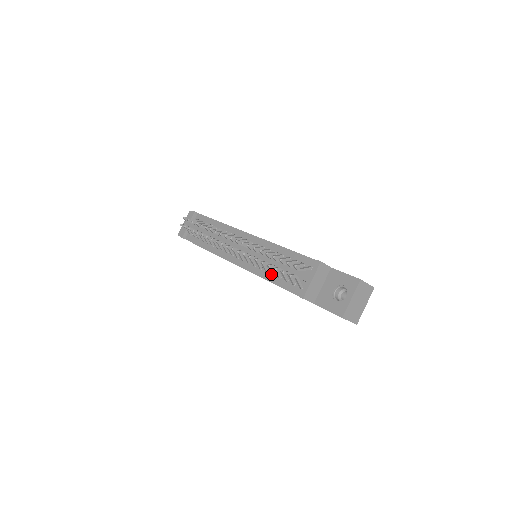
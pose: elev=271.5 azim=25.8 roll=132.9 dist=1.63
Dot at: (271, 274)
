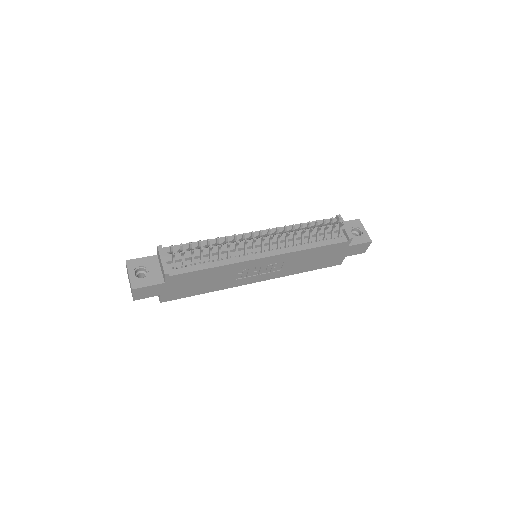
Dot at: (307, 244)
